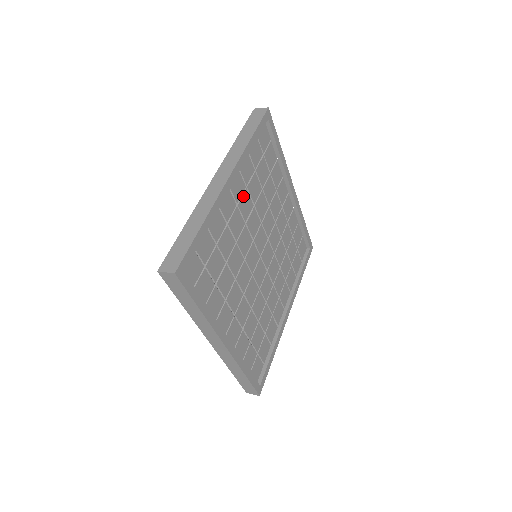
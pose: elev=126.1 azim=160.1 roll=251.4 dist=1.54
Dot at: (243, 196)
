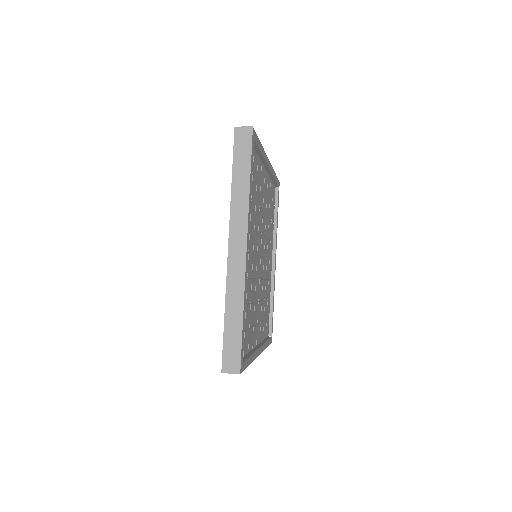
Dot at: (265, 194)
